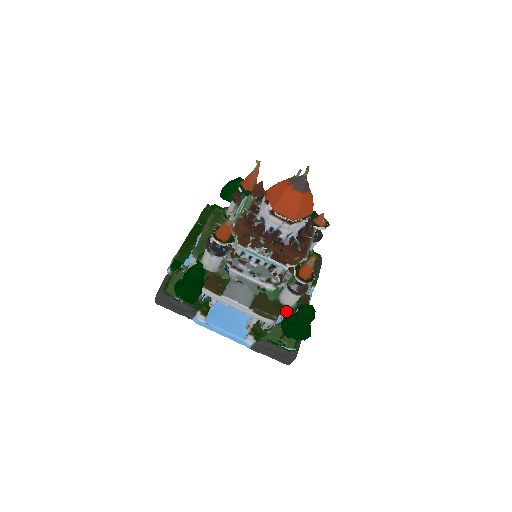
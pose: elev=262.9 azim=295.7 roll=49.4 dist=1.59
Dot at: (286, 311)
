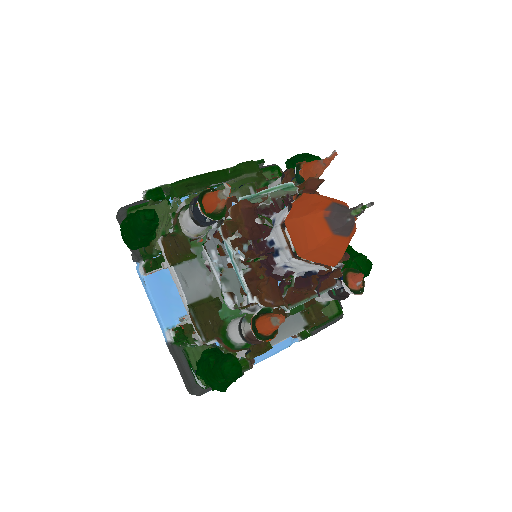
Dot at: (224, 342)
